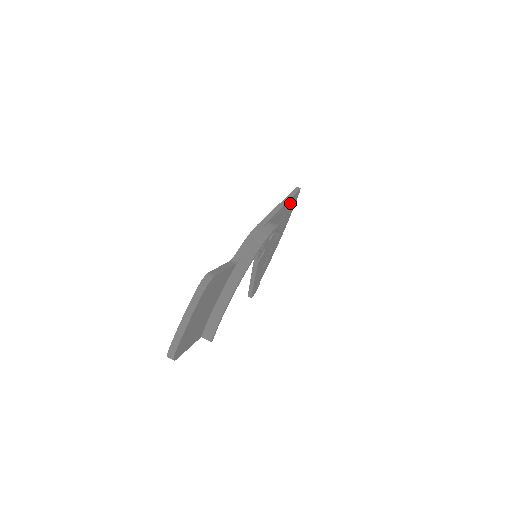
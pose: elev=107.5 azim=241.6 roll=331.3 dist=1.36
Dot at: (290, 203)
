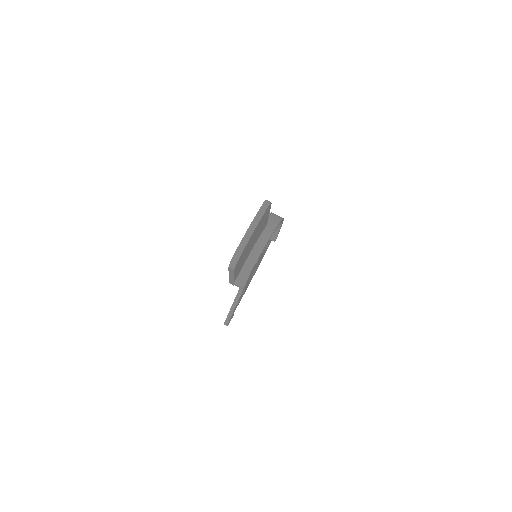
Dot at: occluded
